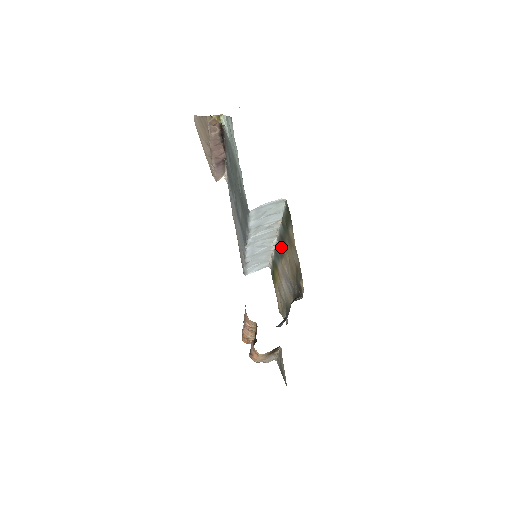
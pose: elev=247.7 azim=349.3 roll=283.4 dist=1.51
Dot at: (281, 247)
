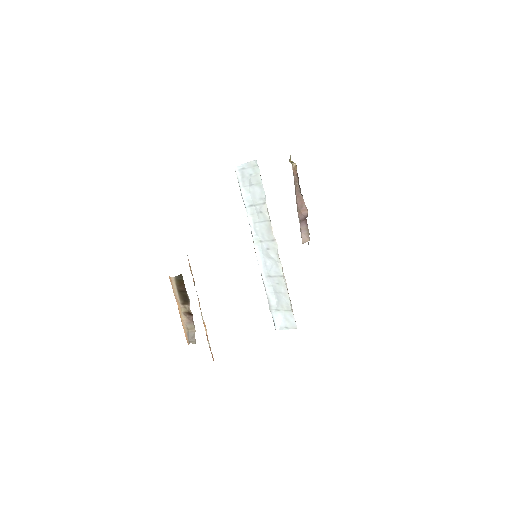
Dot at: occluded
